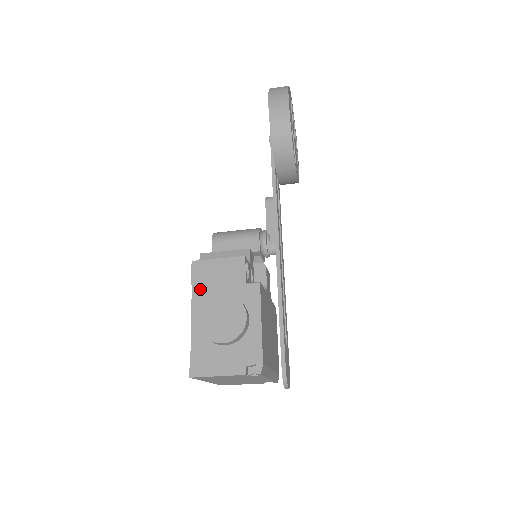
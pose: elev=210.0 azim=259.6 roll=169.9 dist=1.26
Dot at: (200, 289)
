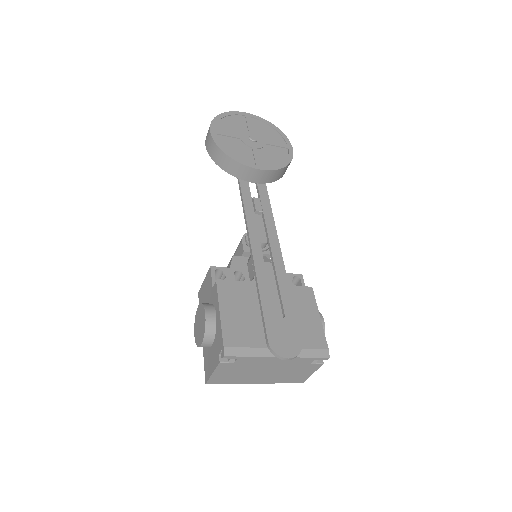
Dot at: occluded
